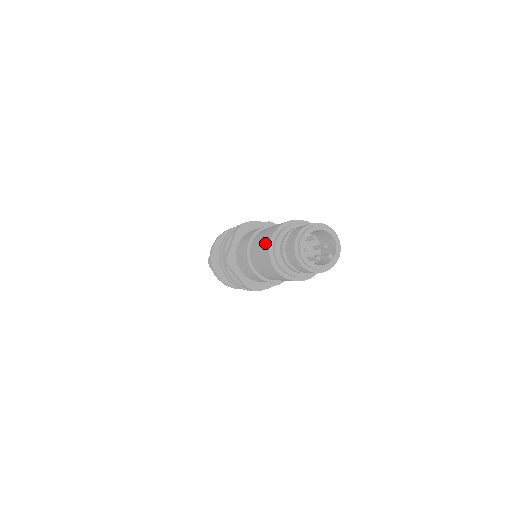
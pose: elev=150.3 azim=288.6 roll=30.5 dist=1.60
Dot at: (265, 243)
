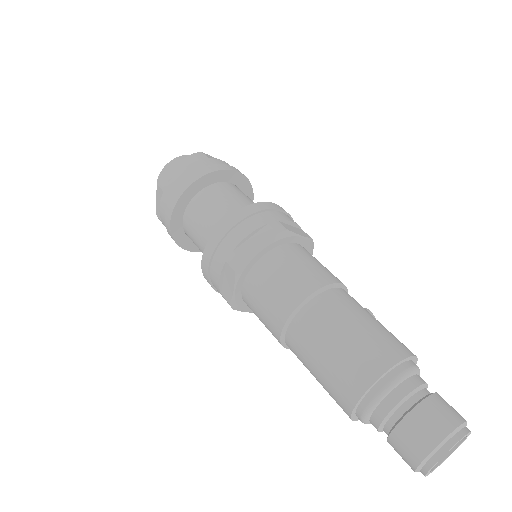
Dot at: (337, 395)
